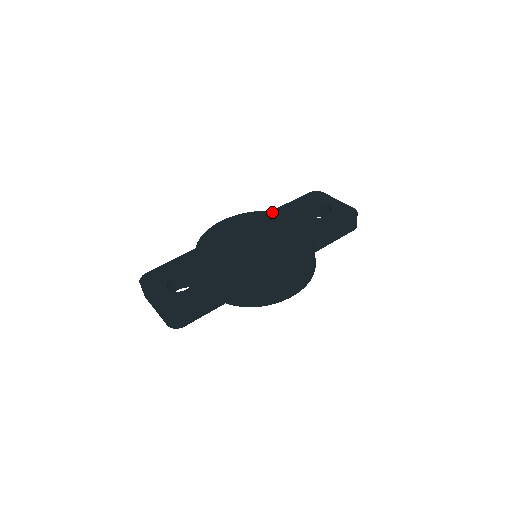
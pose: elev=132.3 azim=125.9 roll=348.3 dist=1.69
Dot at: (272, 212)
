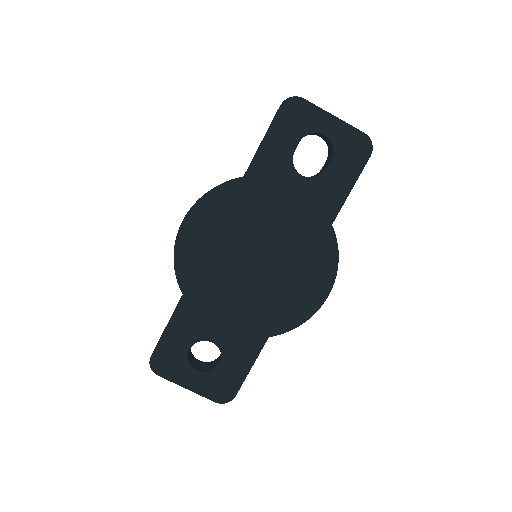
Dot at: (246, 180)
